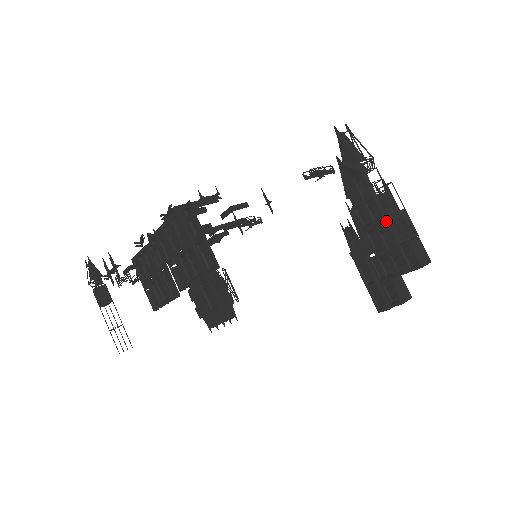
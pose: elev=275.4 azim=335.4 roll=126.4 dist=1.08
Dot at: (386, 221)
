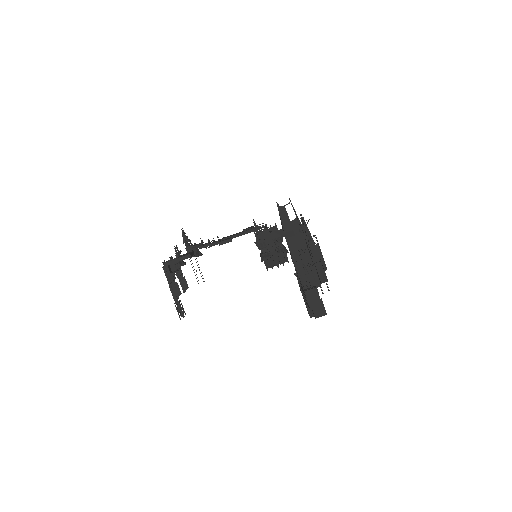
Dot at: (299, 273)
